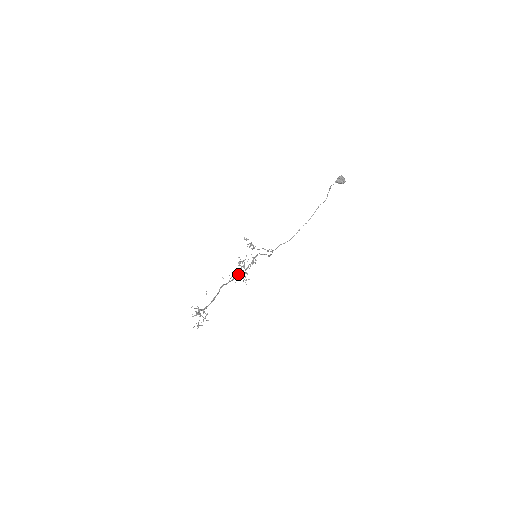
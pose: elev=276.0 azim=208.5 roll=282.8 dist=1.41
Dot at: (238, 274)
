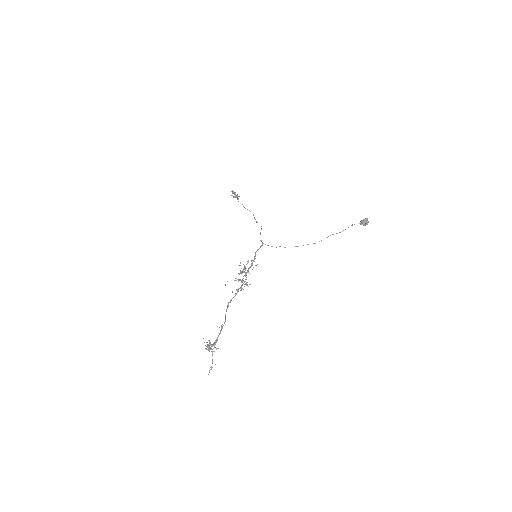
Dot at: (239, 280)
